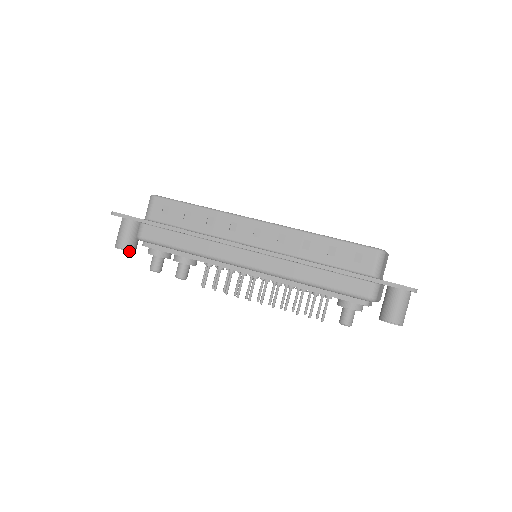
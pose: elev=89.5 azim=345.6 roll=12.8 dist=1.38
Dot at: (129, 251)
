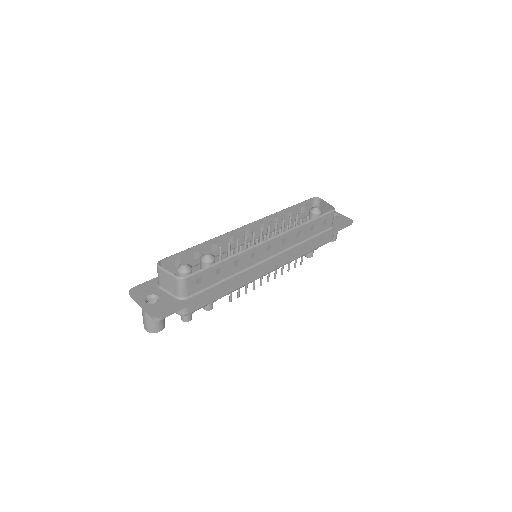
Dot at: occluded
